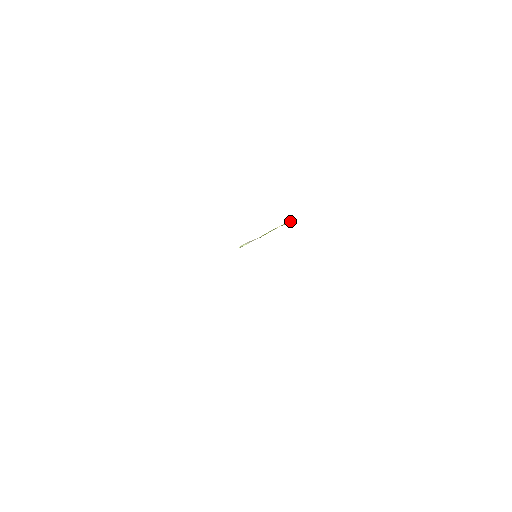
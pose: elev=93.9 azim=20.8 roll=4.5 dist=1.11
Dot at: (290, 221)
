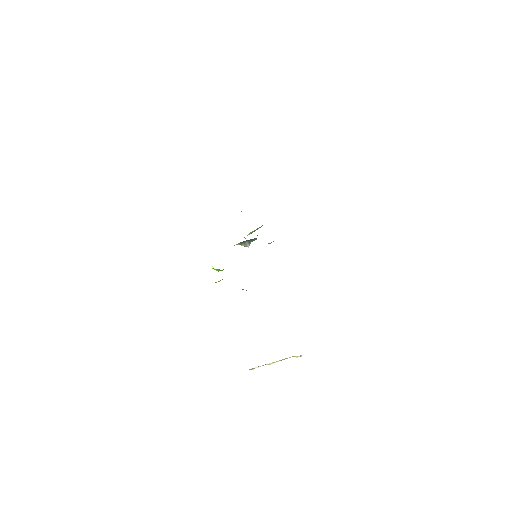
Dot at: (301, 356)
